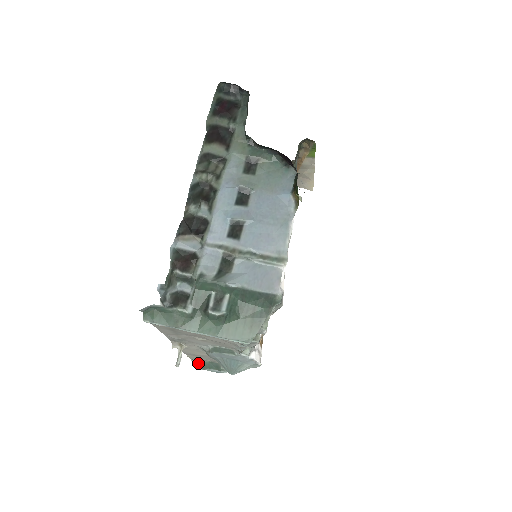
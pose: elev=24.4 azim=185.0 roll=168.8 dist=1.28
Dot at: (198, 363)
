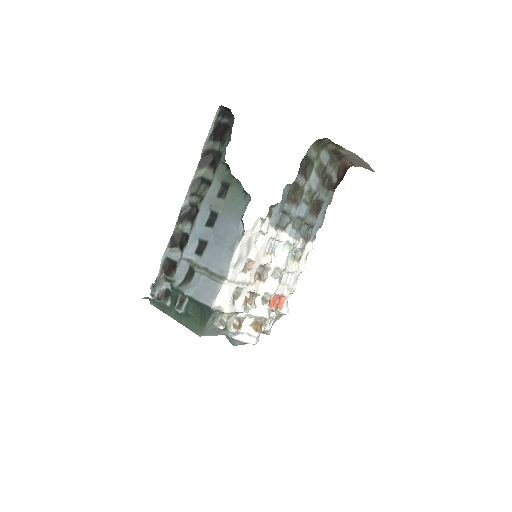
Dot at: occluded
